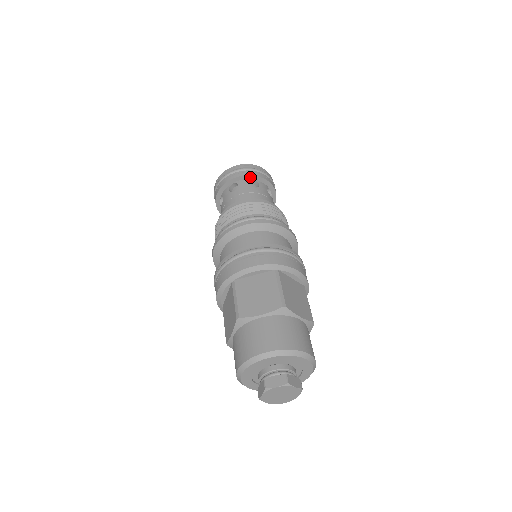
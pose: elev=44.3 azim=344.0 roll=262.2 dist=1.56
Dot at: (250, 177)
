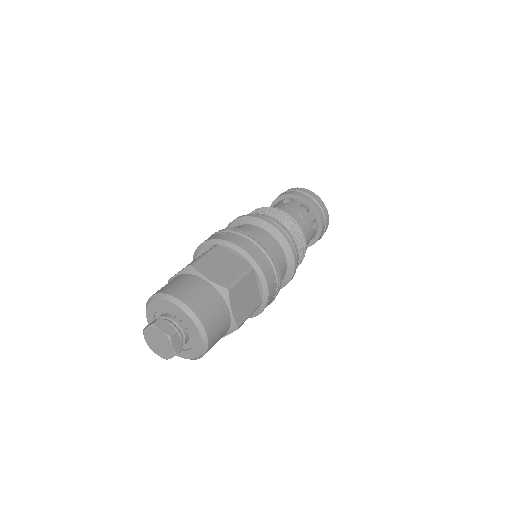
Dot at: (287, 196)
